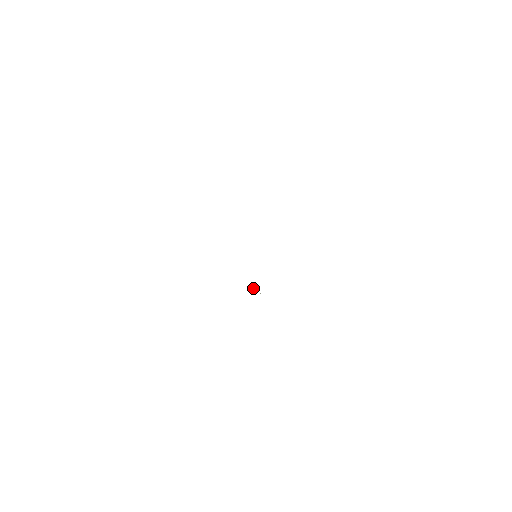
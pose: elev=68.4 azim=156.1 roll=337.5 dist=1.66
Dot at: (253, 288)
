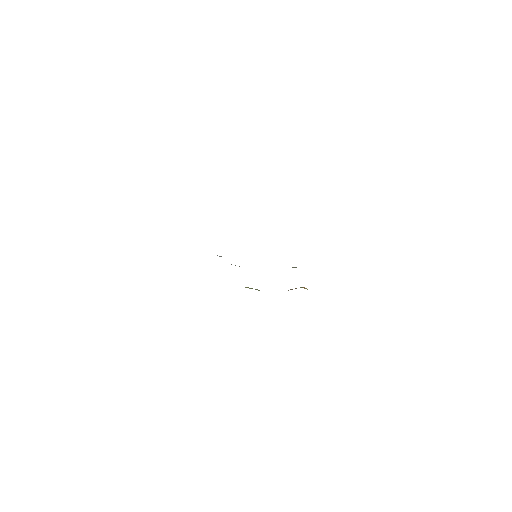
Dot at: occluded
